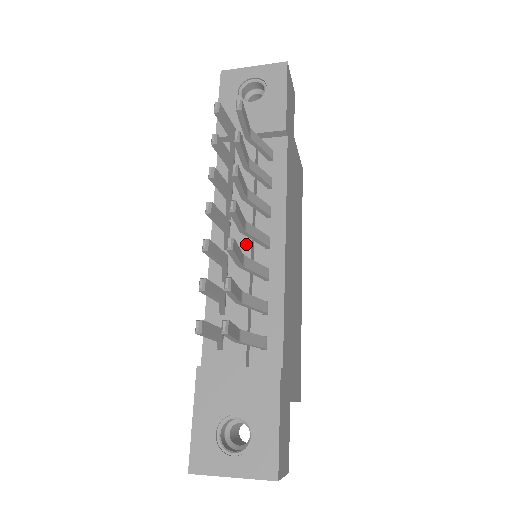
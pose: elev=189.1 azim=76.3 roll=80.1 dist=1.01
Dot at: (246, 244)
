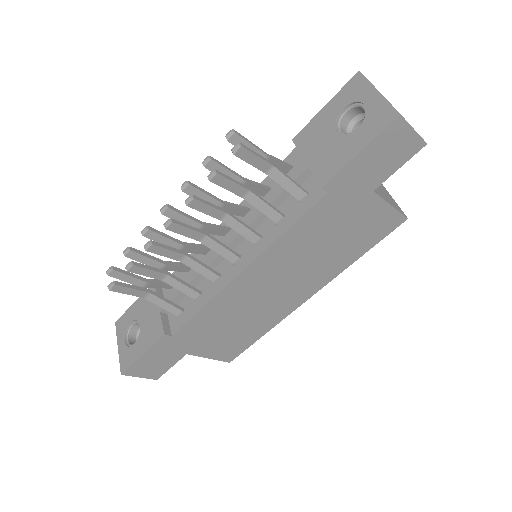
Dot at: occluded
